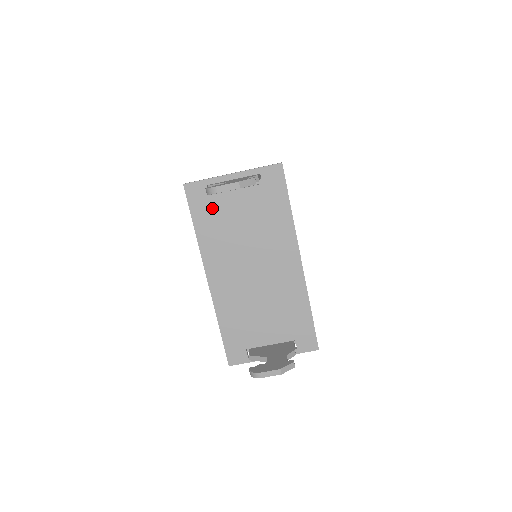
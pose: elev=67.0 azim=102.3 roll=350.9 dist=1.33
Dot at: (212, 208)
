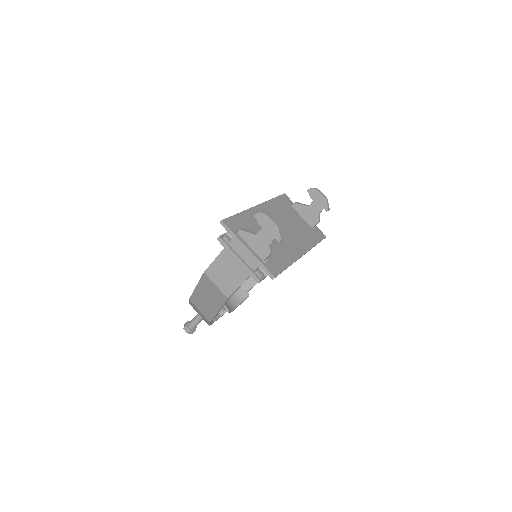
Dot at: (287, 206)
